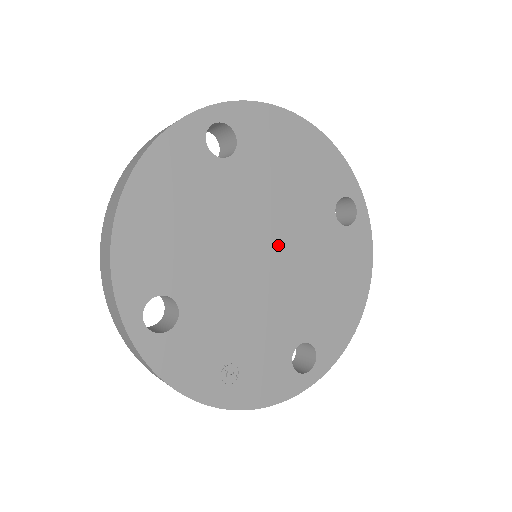
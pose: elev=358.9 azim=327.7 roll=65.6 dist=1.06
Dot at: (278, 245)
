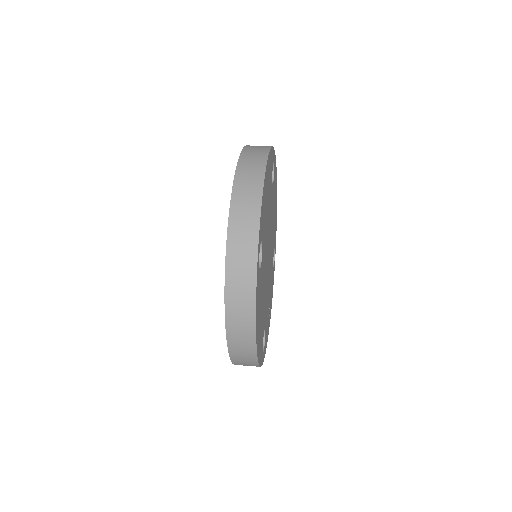
Dot at: (269, 244)
